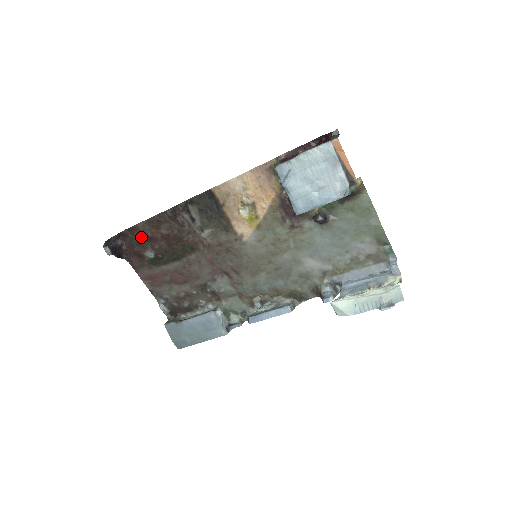
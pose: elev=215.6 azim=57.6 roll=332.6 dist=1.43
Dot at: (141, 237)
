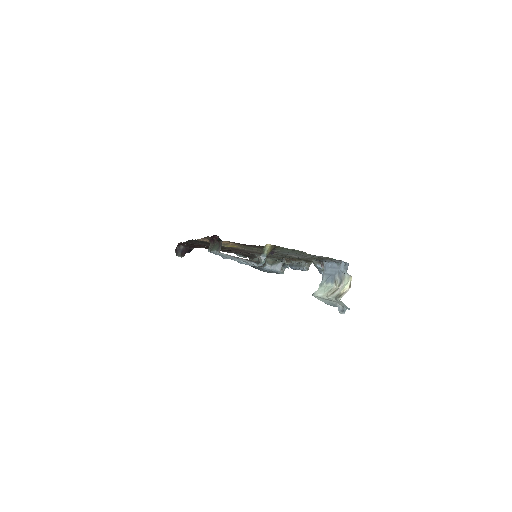
Dot at: (190, 244)
